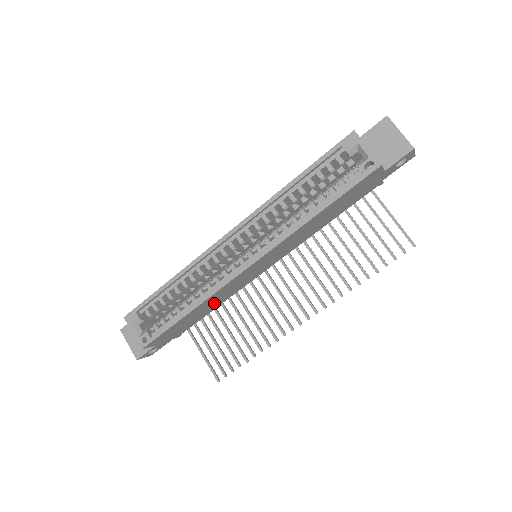
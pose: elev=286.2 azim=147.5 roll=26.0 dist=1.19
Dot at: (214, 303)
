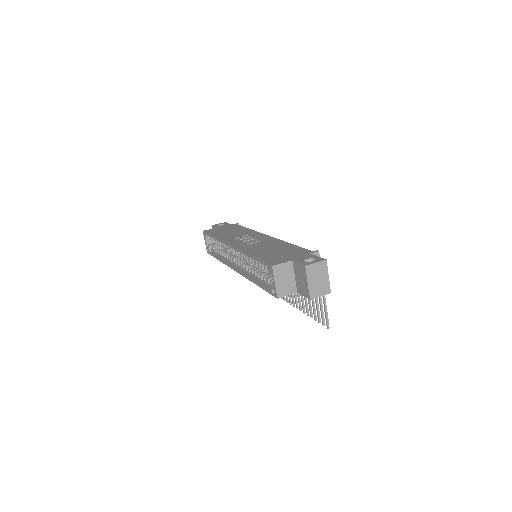
Dot at: occluded
